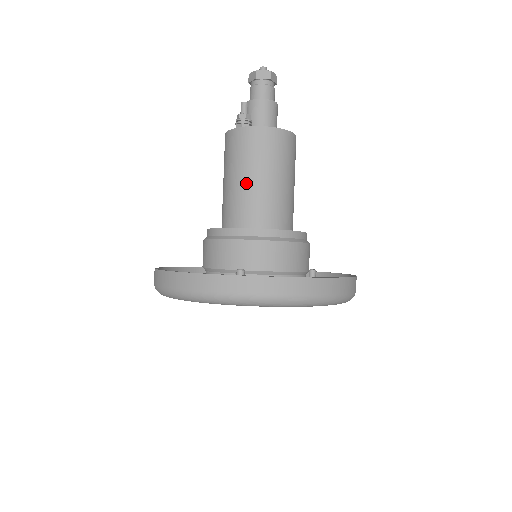
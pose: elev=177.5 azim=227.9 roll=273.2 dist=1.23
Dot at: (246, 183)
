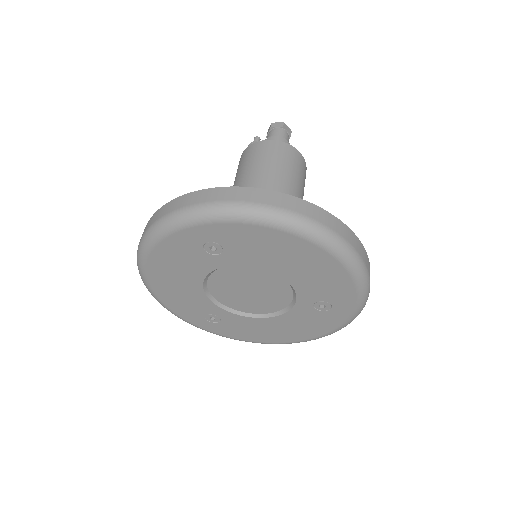
Dot at: (246, 178)
